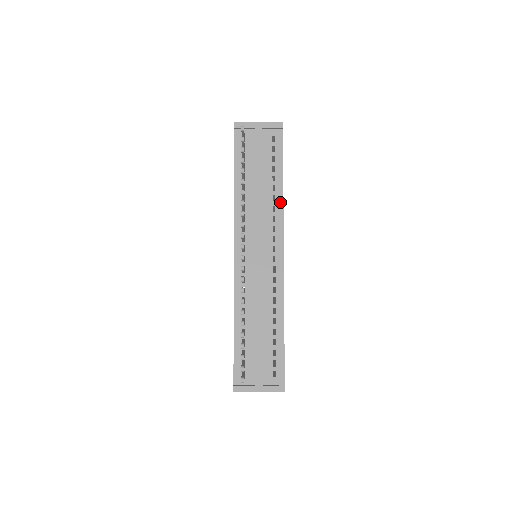
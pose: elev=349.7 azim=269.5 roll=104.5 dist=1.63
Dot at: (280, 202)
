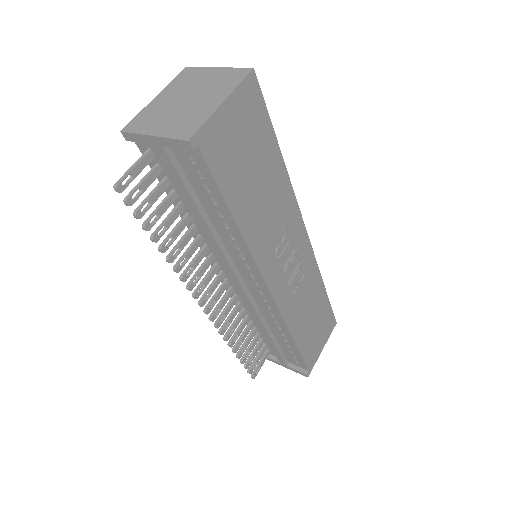
Dot at: (242, 243)
